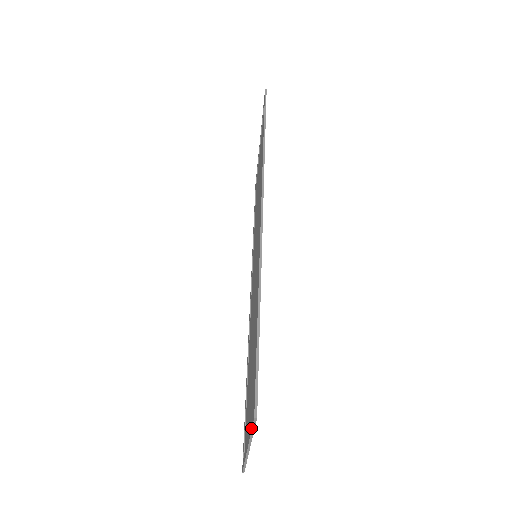
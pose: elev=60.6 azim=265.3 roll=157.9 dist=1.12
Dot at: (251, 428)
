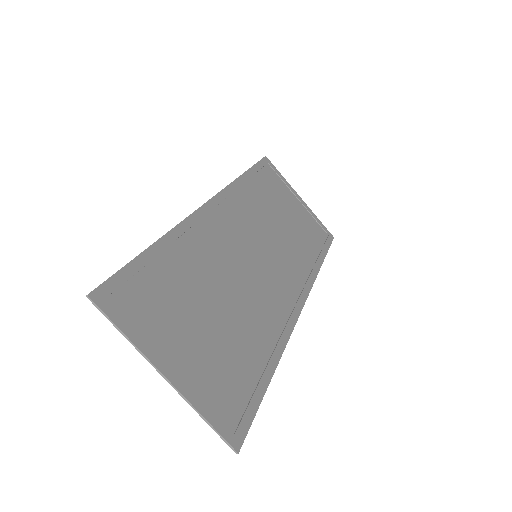
Dot at: (114, 324)
